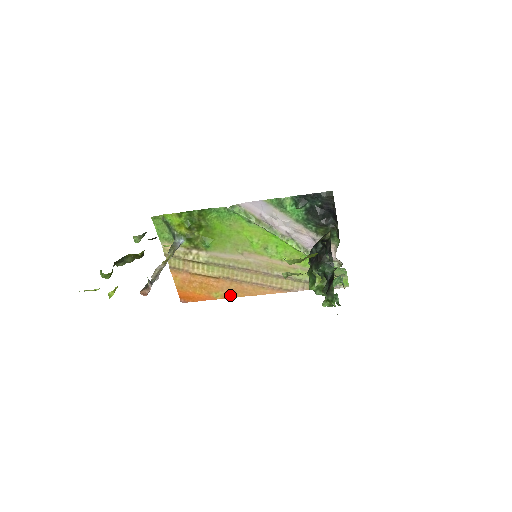
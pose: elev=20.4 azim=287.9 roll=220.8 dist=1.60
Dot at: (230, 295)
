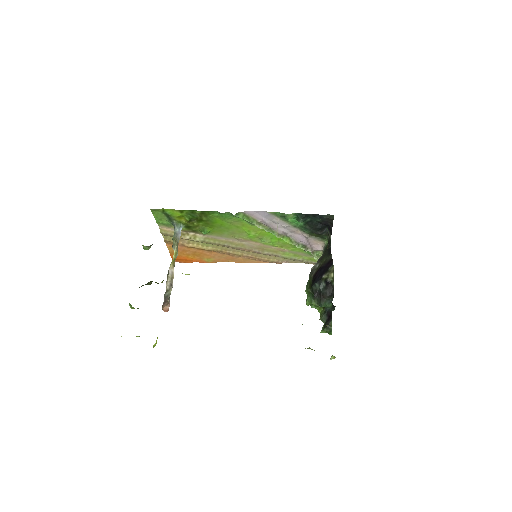
Dot at: (221, 261)
